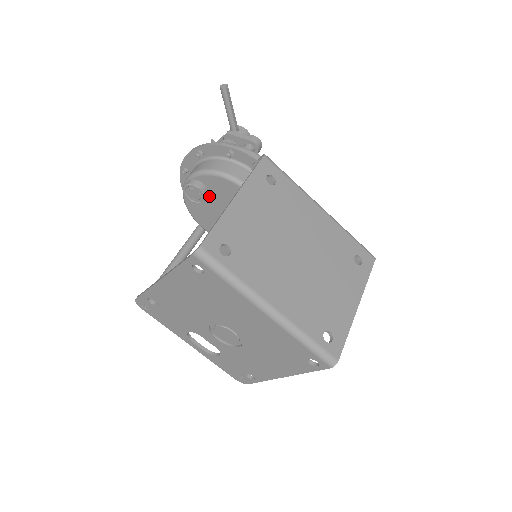
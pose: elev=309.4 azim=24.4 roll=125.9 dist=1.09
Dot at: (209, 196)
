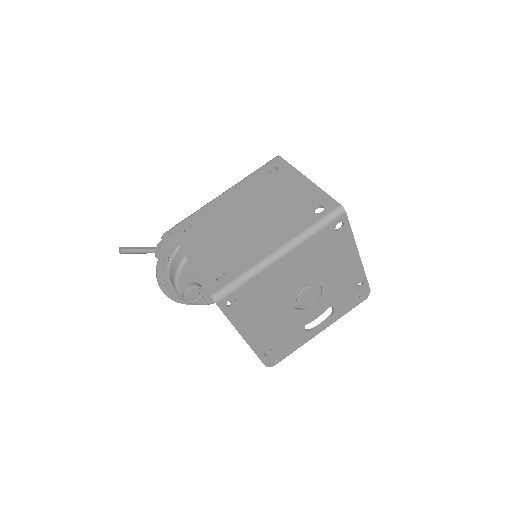
Dot at: (199, 283)
